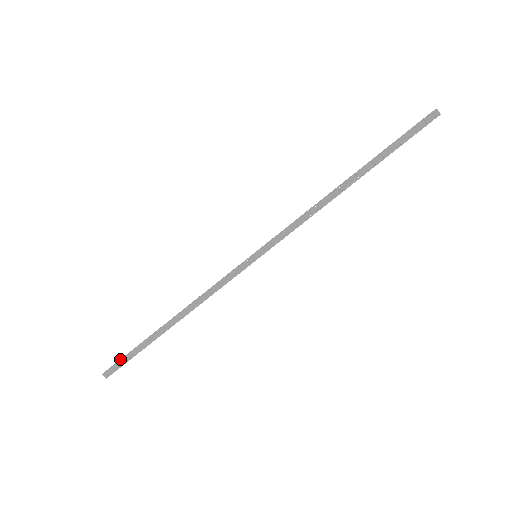
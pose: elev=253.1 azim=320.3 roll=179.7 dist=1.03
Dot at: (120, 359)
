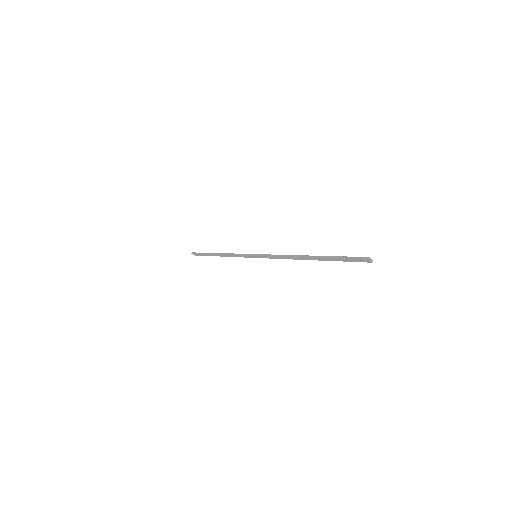
Dot at: occluded
